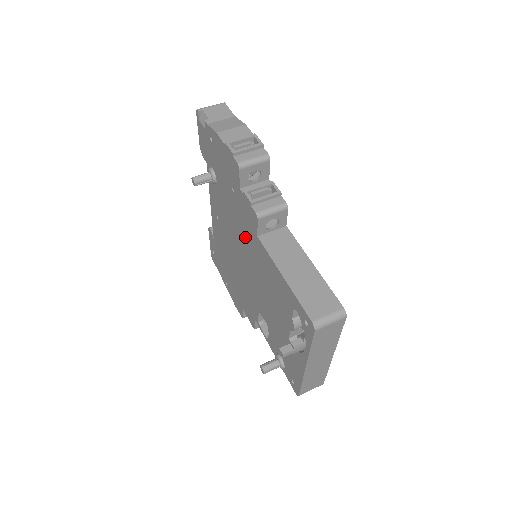
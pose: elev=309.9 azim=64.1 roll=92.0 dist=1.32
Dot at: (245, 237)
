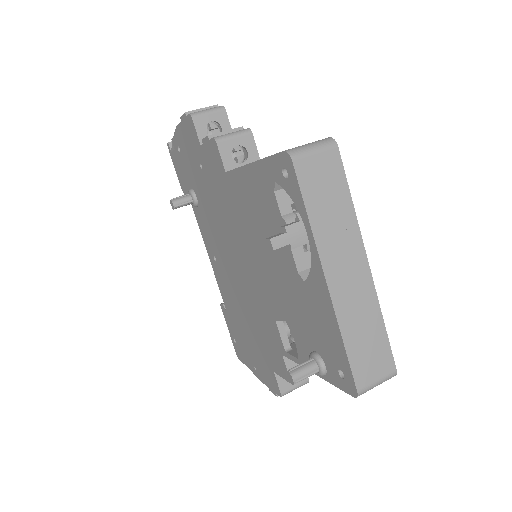
Dot at: (225, 210)
